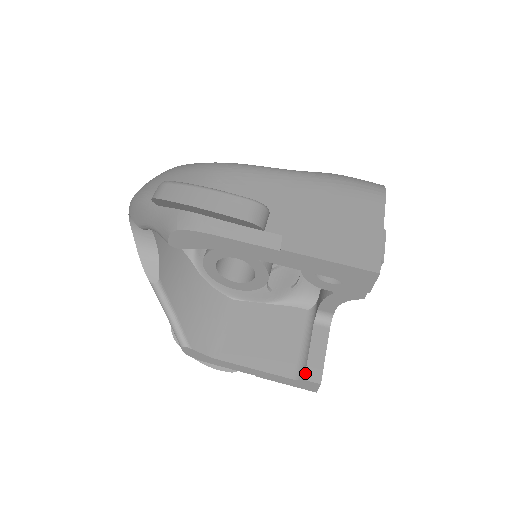
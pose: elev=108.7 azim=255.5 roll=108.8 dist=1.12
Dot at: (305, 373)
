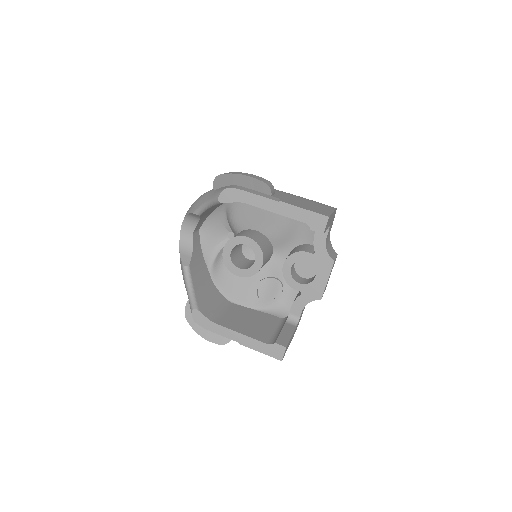
Dot at: (276, 340)
